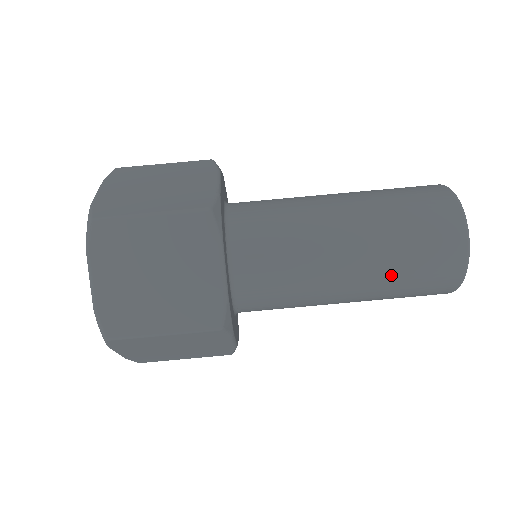
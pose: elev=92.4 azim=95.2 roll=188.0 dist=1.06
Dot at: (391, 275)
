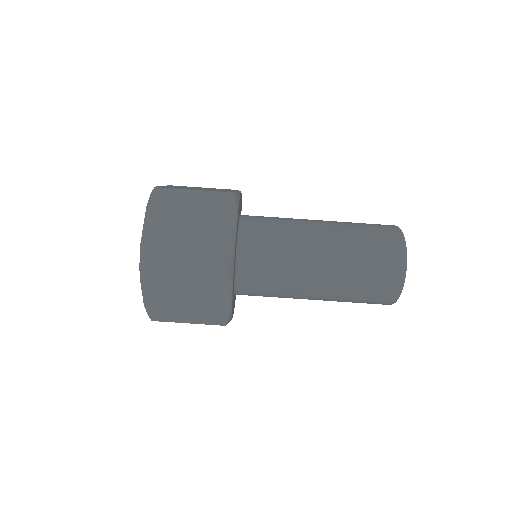
Dot at: (351, 267)
